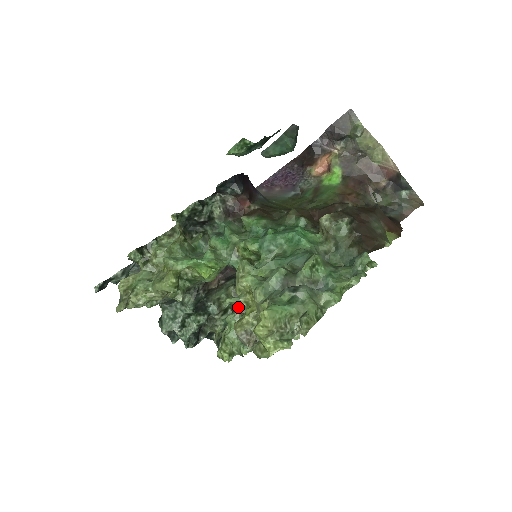
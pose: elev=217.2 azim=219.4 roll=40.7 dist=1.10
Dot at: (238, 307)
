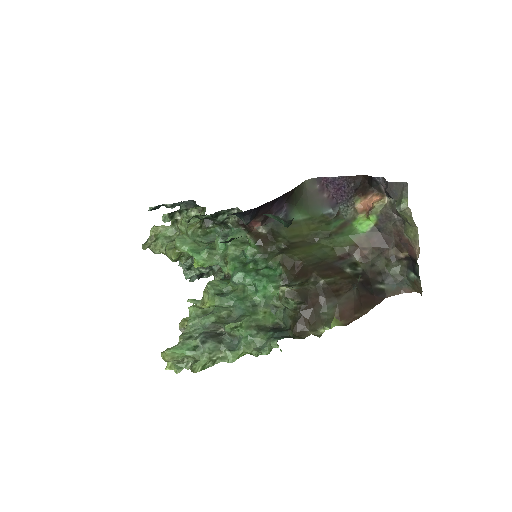
Dot at: occluded
